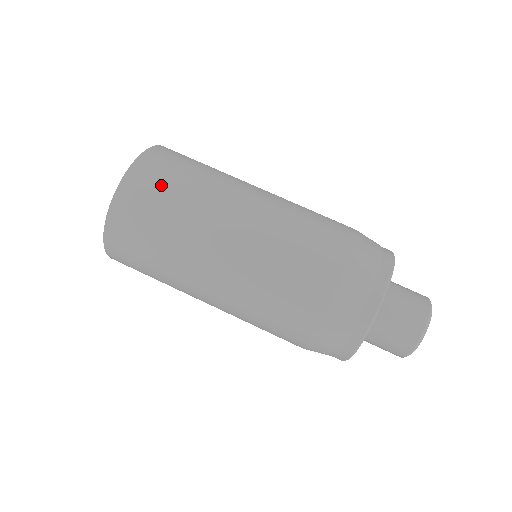
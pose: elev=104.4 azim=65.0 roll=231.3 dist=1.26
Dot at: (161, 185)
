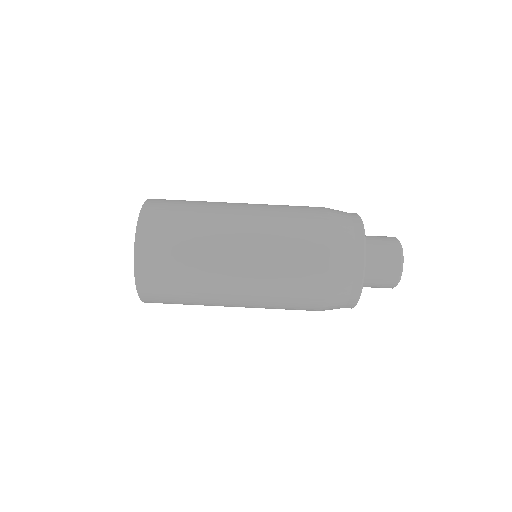
Dot at: (174, 205)
